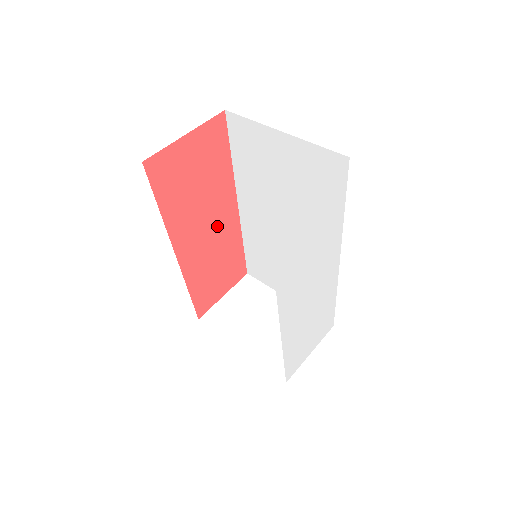
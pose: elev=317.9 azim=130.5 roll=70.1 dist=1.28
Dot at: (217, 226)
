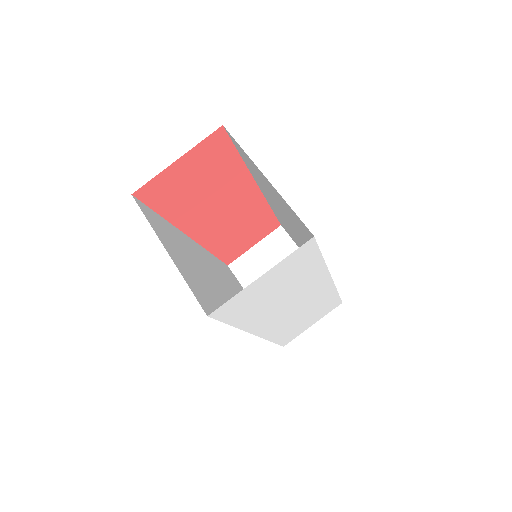
Dot at: (234, 206)
